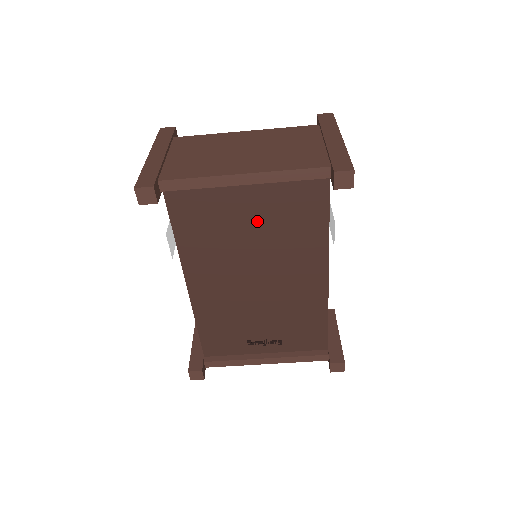
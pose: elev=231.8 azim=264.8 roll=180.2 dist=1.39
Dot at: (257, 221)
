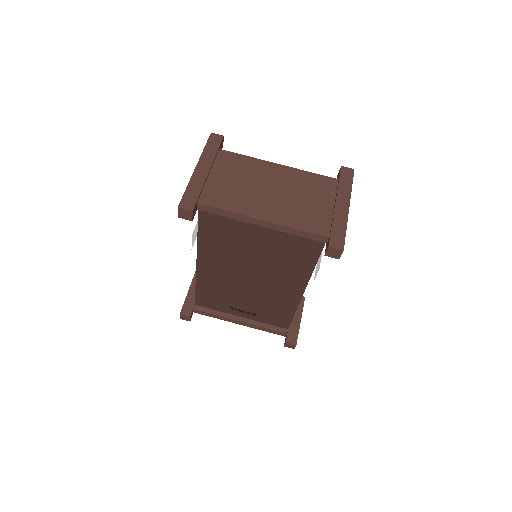
Dot at: (263, 245)
